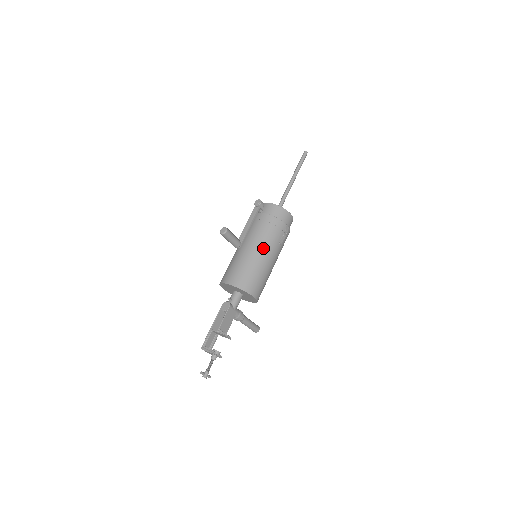
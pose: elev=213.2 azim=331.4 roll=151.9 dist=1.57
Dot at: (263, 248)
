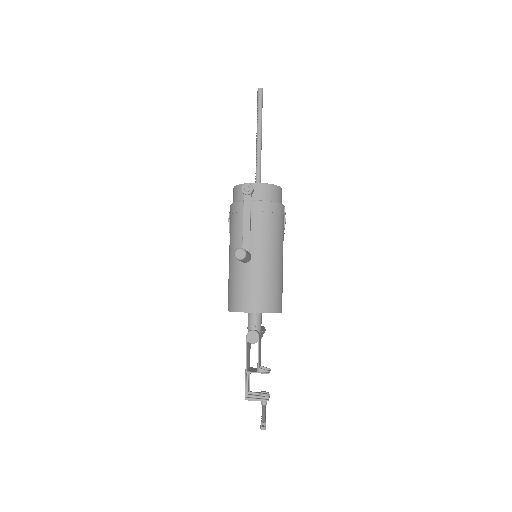
Dot at: (275, 249)
